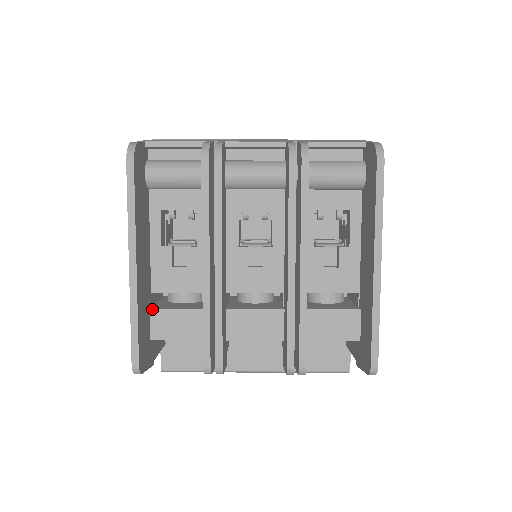
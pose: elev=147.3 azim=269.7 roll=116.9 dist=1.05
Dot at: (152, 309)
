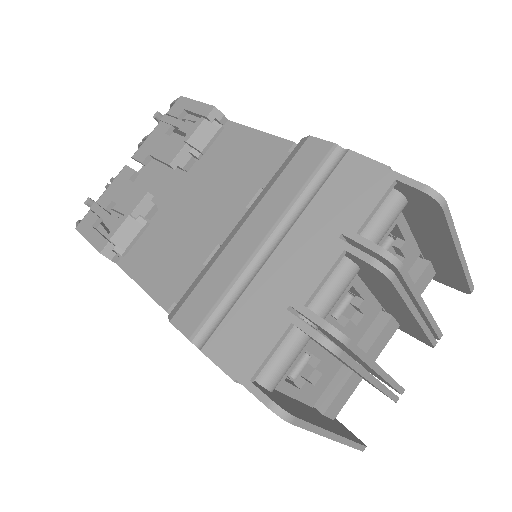
Dot at: (325, 413)
